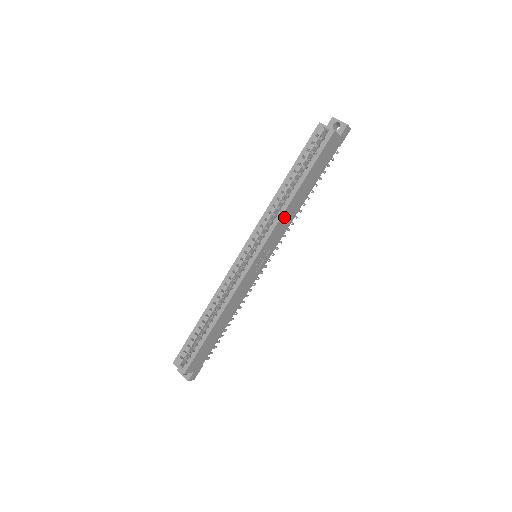
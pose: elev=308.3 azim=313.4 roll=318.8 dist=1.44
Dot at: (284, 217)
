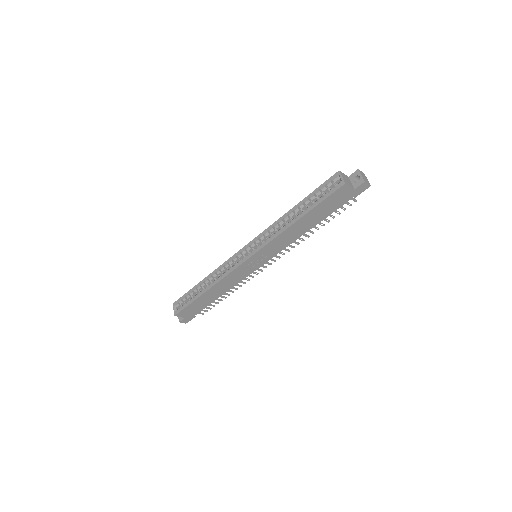
Dot at: (282, 236)
